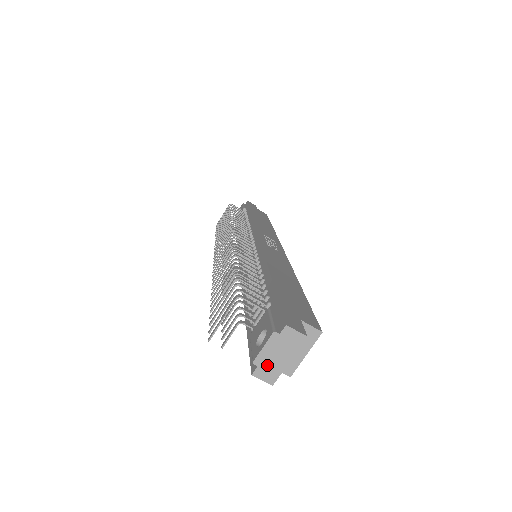
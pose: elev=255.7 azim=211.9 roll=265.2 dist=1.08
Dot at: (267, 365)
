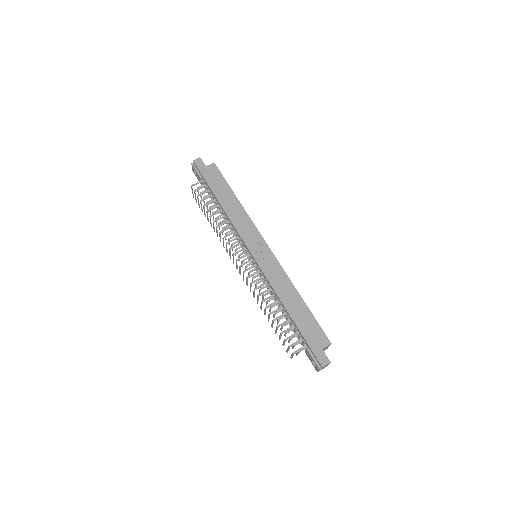
Dot at: occluded
